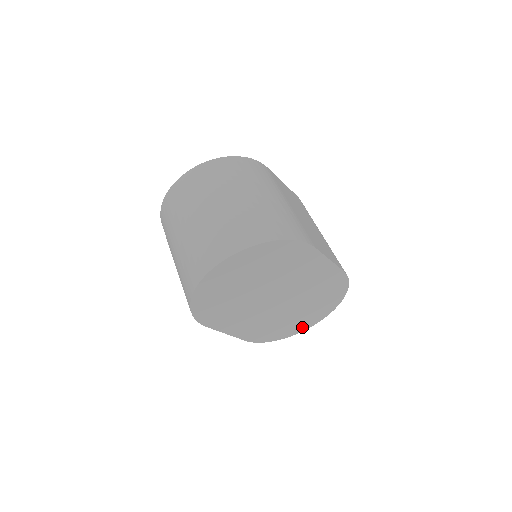
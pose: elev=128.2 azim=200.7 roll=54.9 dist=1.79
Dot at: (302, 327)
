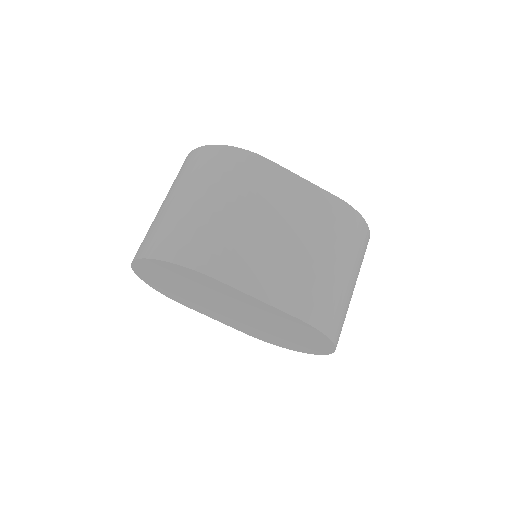
Dot at: (307, 350)
